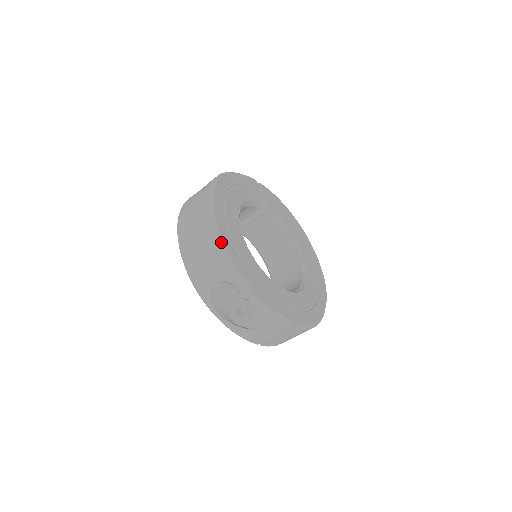
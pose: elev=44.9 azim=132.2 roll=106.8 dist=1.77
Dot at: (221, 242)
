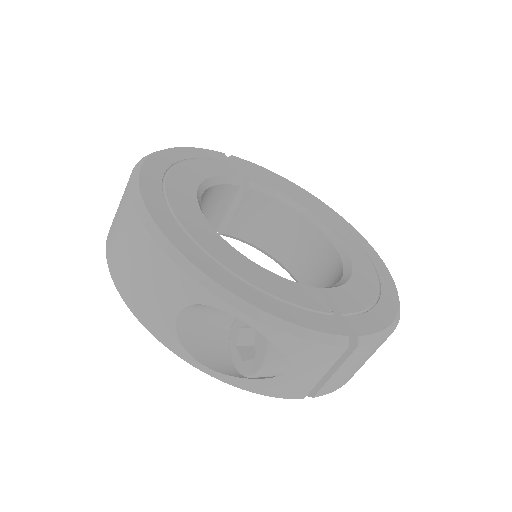
Dot at: (161, 239)
